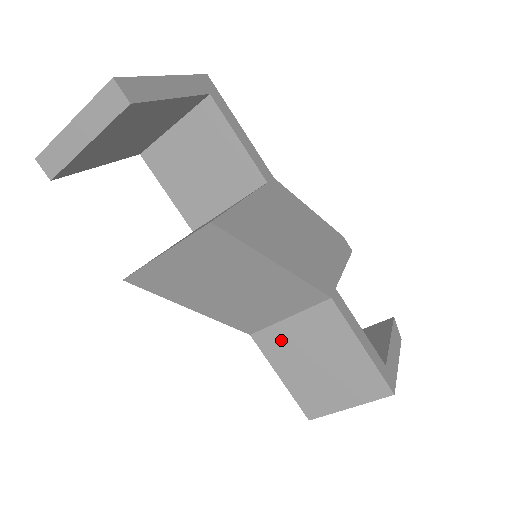
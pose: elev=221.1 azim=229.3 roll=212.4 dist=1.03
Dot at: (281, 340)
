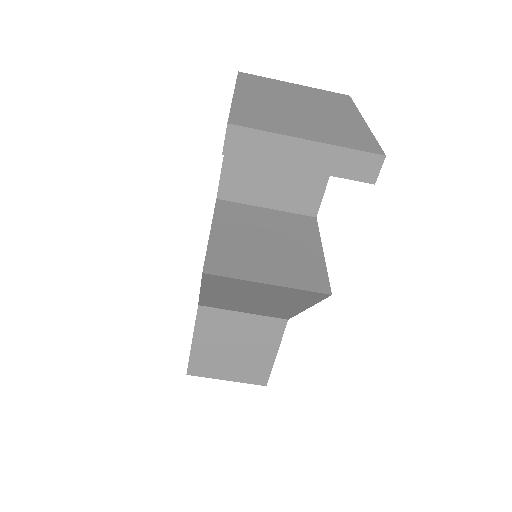
Dot at: (221, 322)
